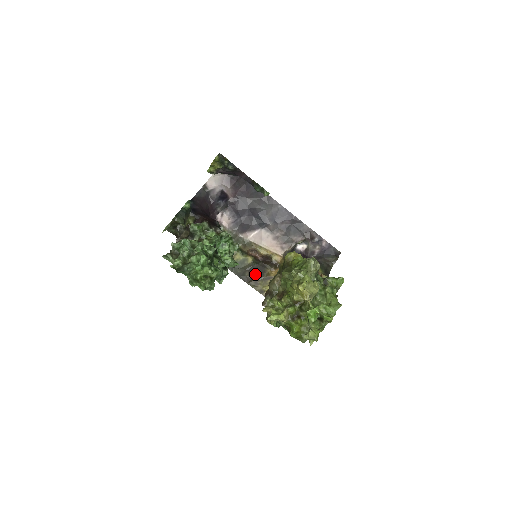
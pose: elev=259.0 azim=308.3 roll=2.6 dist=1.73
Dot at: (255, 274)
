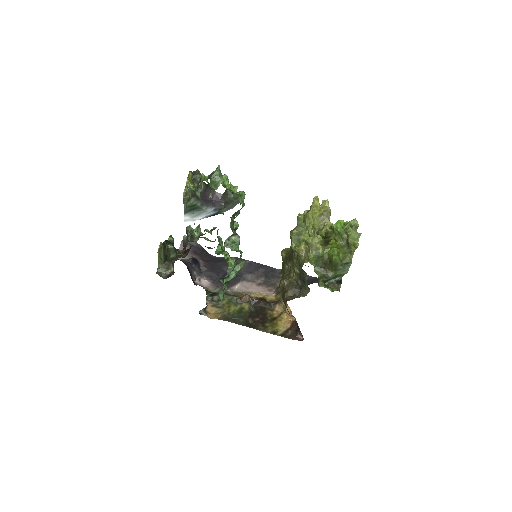
Dot at: (258, 319)
